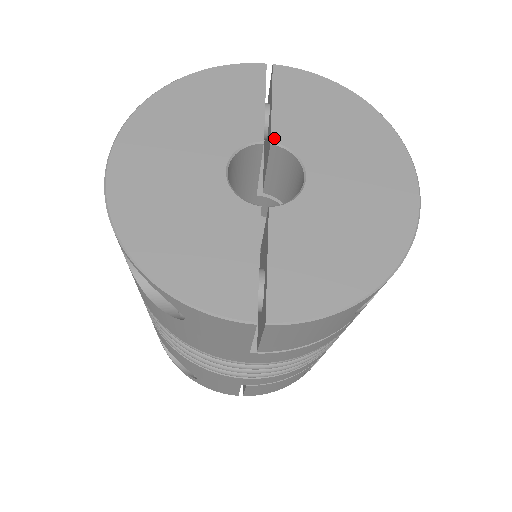
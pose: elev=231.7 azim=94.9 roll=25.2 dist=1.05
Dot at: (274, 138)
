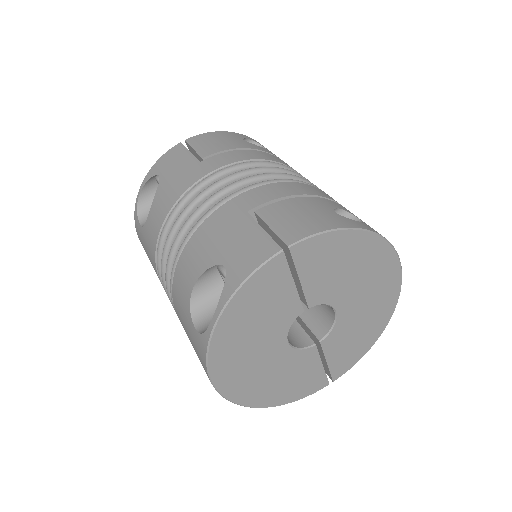
Dot at: occluded
